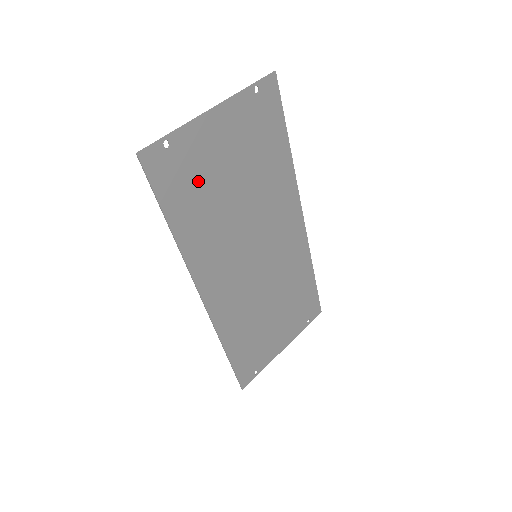
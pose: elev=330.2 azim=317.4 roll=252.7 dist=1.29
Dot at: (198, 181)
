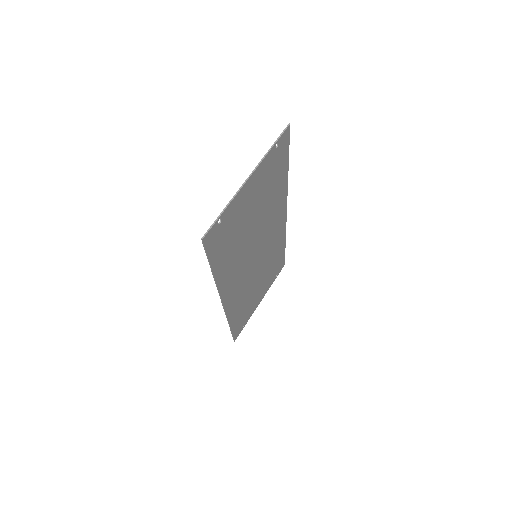
Dot at: (233, 232)
